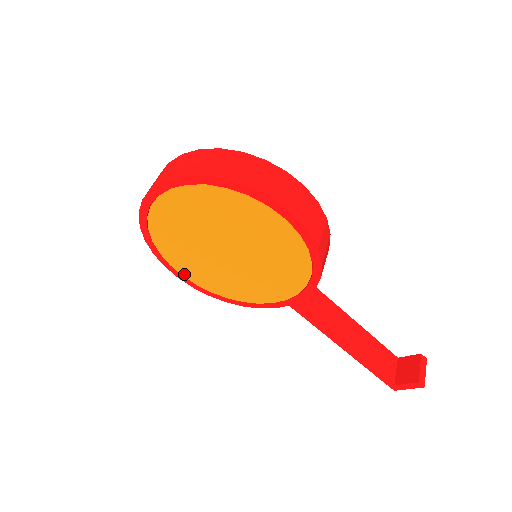
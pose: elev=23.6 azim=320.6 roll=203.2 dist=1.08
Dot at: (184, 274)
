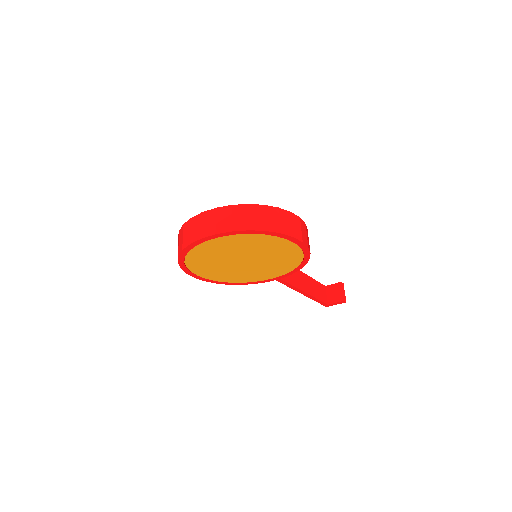
Dot at: (201, 275)
